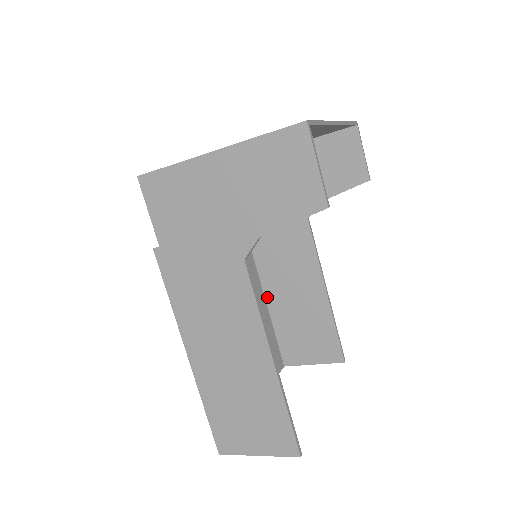
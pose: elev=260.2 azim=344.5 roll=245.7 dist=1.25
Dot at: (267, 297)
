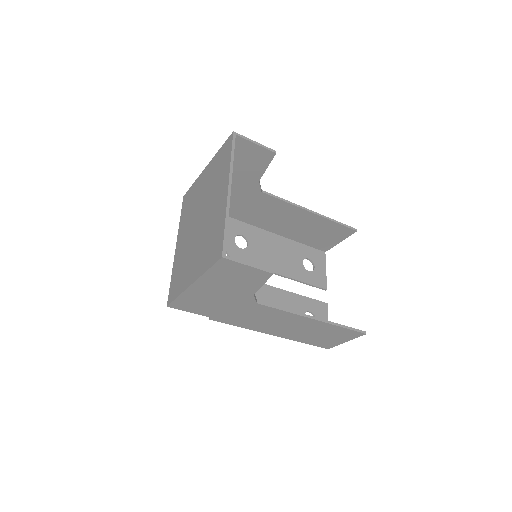
Dot at: (281, 234)
